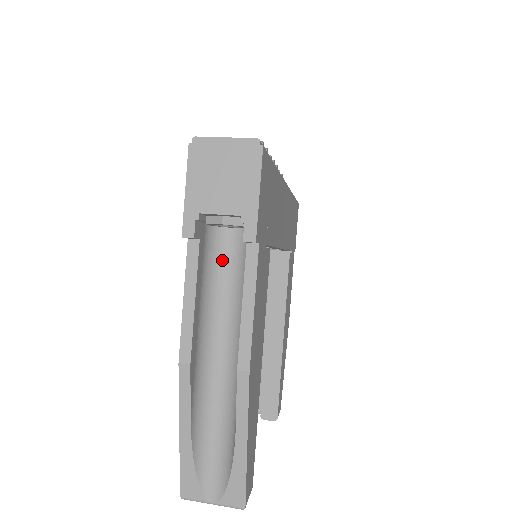
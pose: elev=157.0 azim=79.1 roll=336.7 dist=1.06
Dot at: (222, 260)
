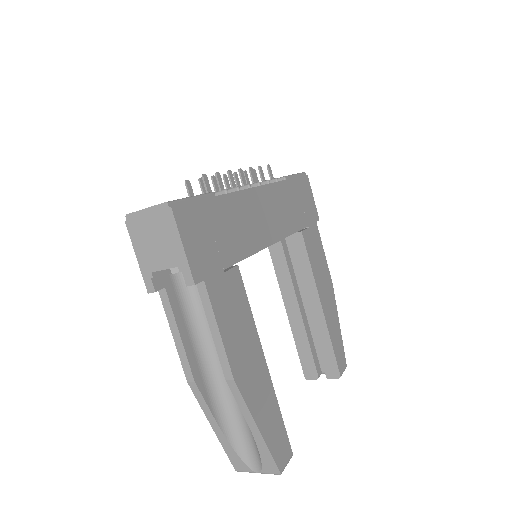
Dot at: (196, 292)
